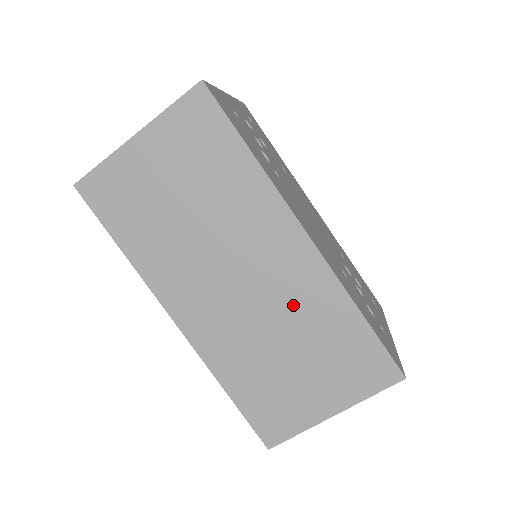
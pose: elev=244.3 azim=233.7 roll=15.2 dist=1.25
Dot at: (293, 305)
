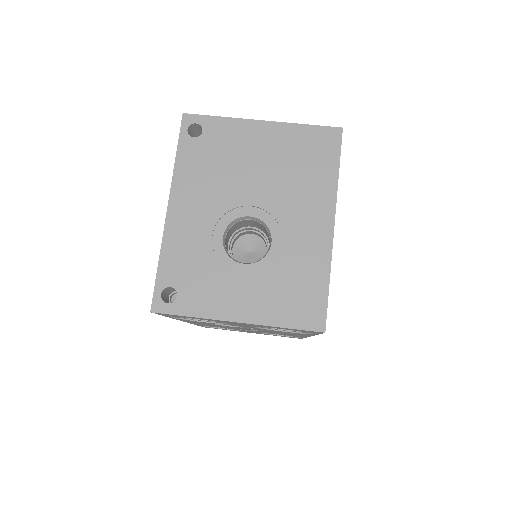
Dot at: occluded
